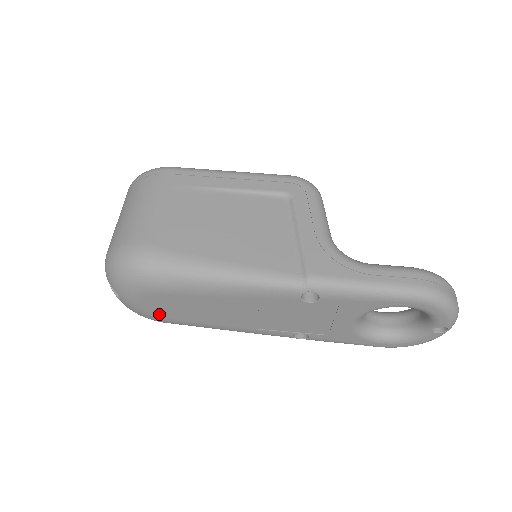
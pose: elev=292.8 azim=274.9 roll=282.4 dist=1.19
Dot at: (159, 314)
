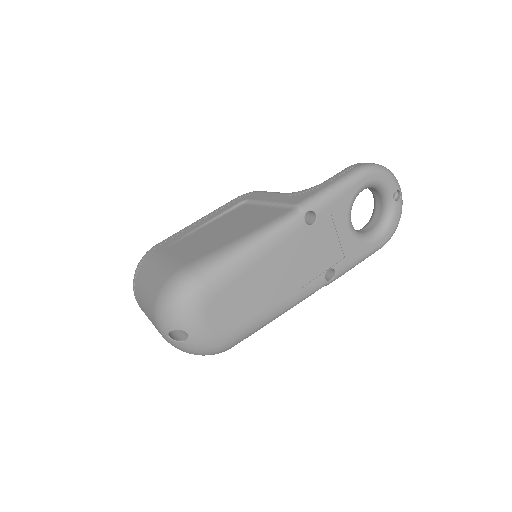
Dot at: (225, 328)
